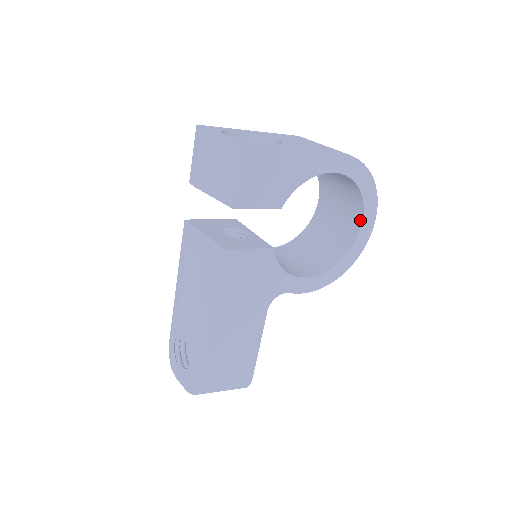
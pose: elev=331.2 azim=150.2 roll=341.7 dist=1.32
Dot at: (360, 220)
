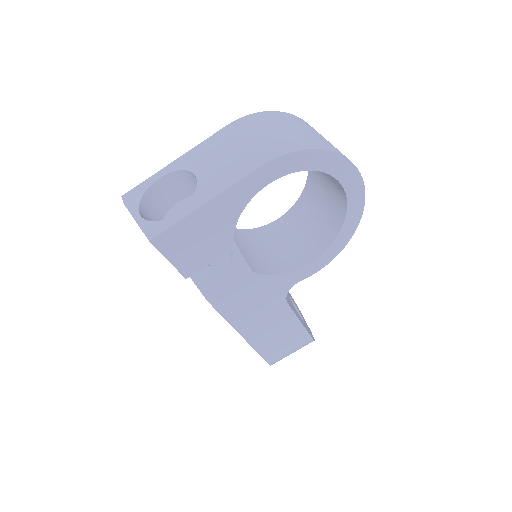
Dot at: (341, 186)
